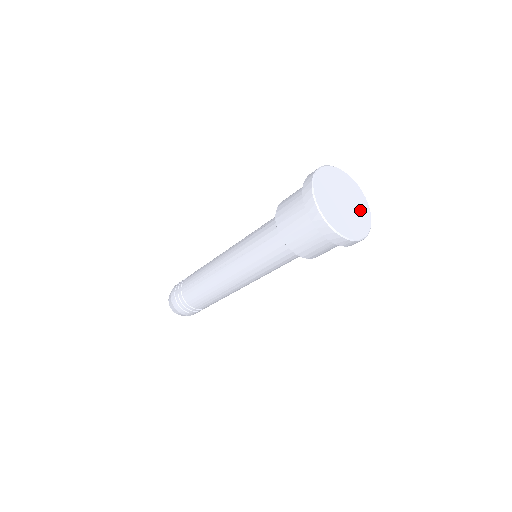
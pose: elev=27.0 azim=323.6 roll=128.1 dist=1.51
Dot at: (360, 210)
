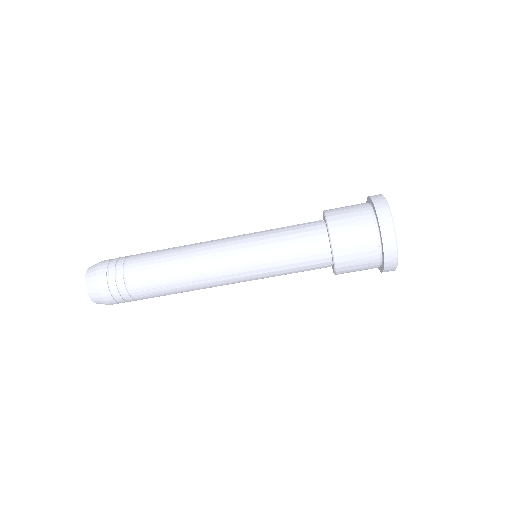
Dot at: occluded
